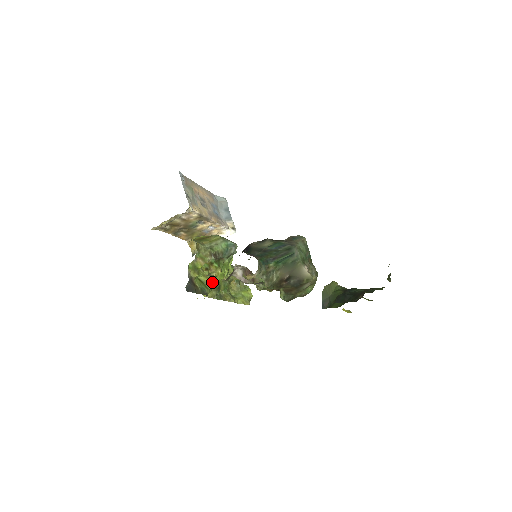
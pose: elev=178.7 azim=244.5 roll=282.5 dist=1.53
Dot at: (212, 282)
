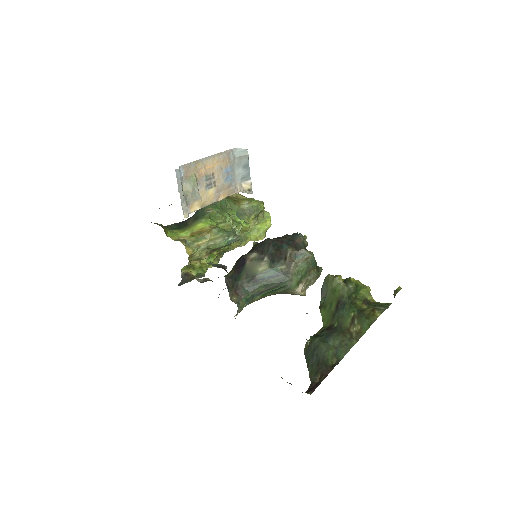
Dot at: (213, 256)
